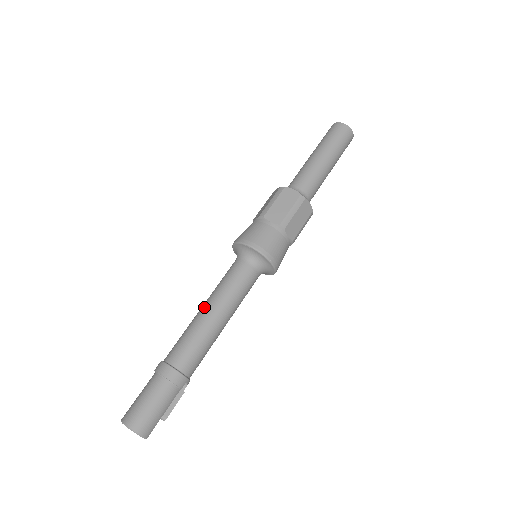
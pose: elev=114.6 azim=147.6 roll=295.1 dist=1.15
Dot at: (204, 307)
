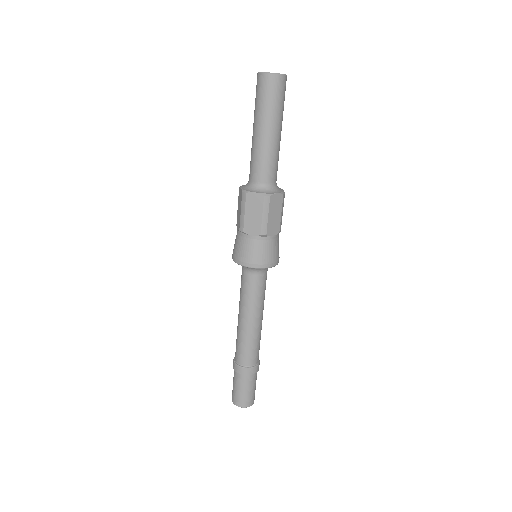
Dot at: (251, 322)
